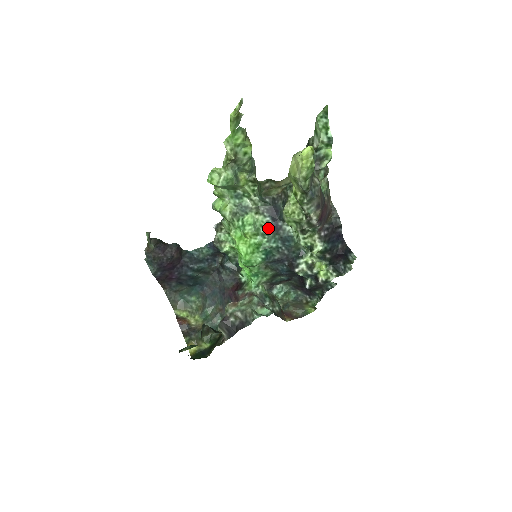
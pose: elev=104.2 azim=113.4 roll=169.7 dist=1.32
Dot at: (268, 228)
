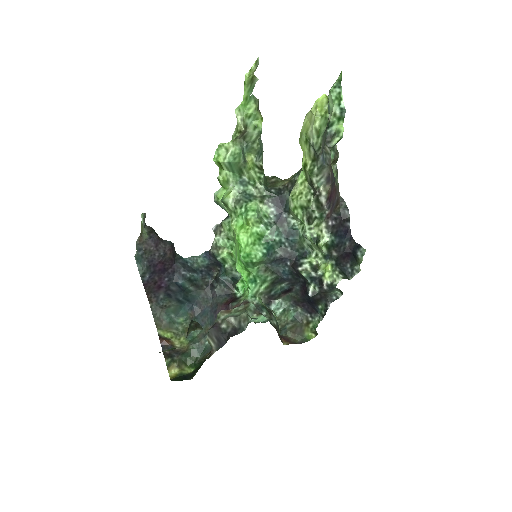
Dot at: (272, 219)
